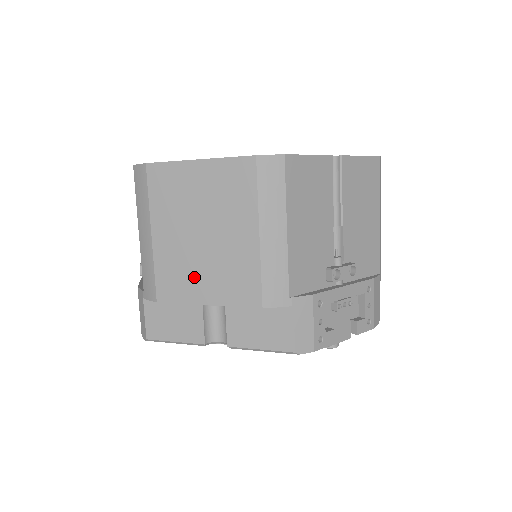
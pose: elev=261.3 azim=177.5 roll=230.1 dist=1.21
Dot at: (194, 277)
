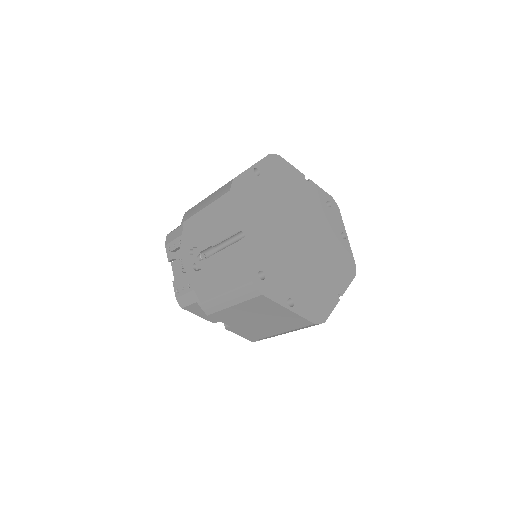
Dot at: (238, 322)
